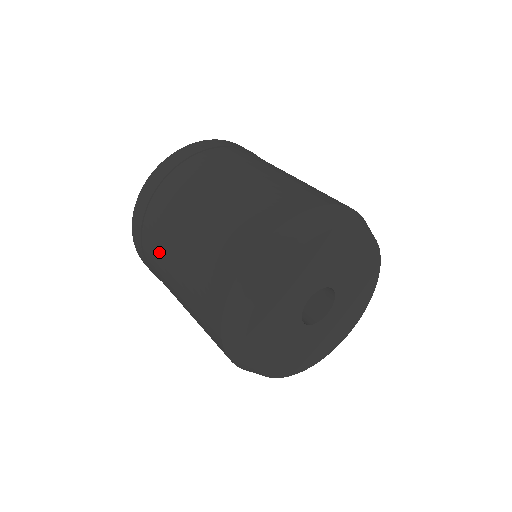
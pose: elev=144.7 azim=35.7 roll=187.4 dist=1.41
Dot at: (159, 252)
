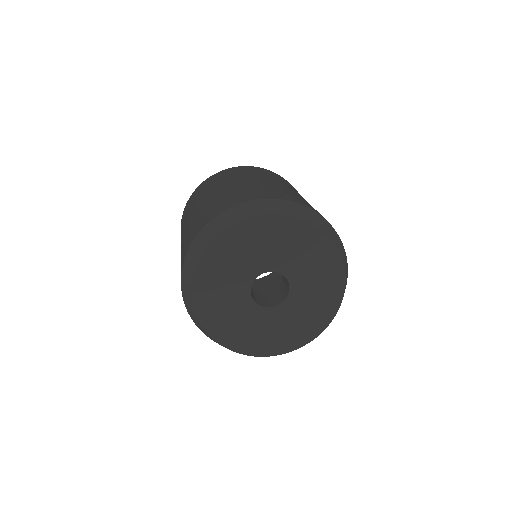
Dot at: occluded
